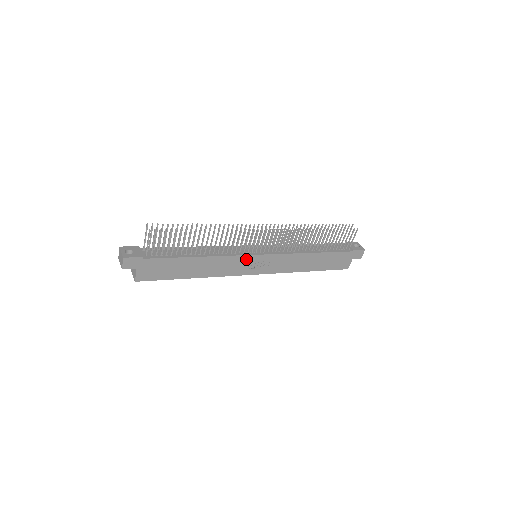
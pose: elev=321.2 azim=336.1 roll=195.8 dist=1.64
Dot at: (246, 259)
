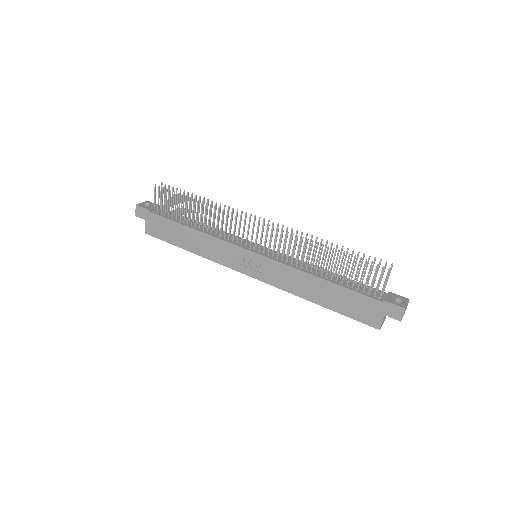
Dot at: (237, 251)
